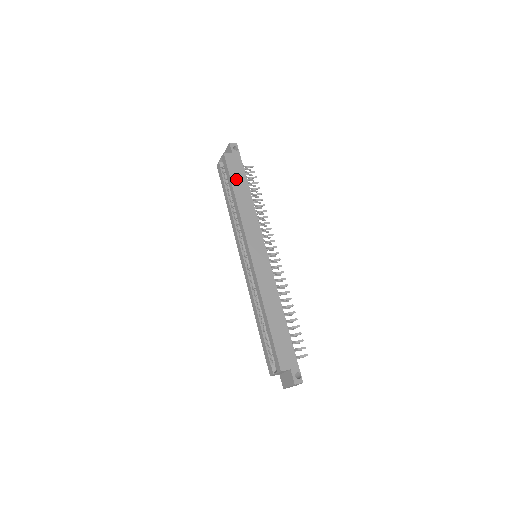
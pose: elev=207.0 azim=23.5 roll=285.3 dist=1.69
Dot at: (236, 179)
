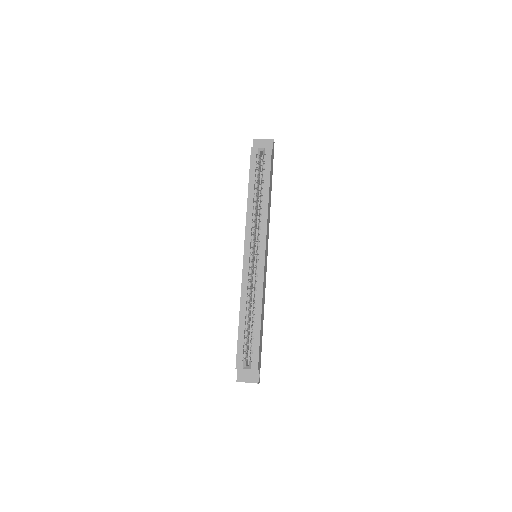
Dot at: occluded
